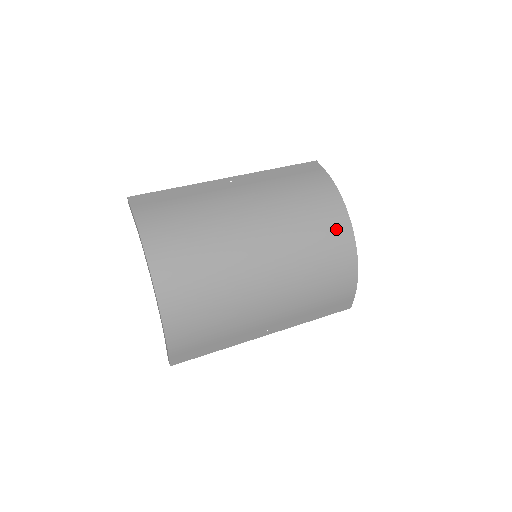
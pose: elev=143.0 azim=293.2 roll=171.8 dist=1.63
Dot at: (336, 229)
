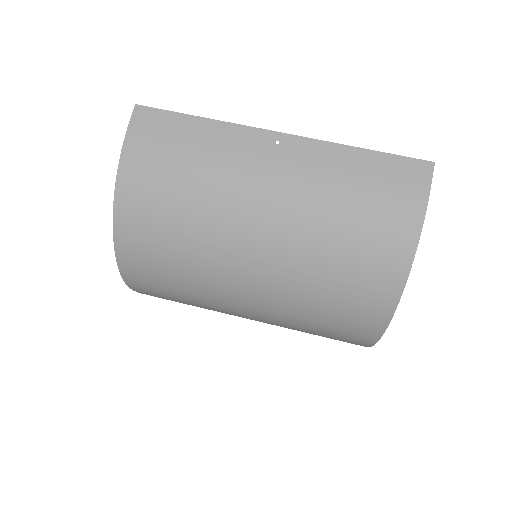
Dot at: (375, 286)
